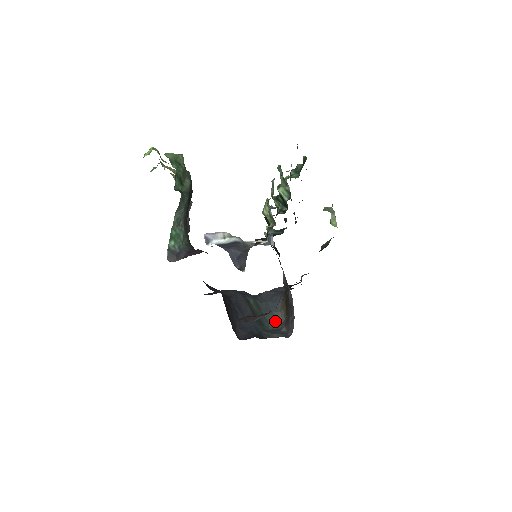
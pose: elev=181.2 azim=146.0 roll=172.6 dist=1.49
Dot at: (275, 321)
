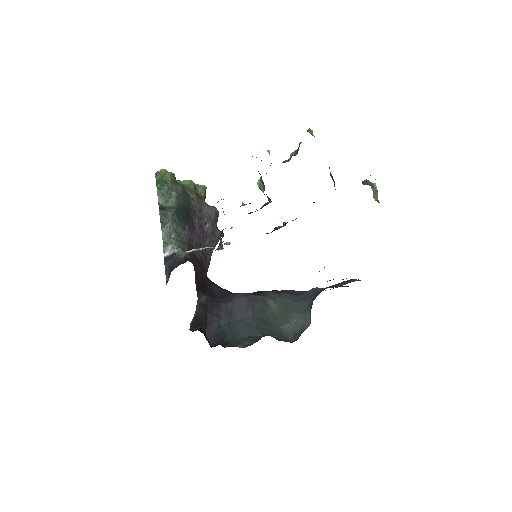
Dot at: (302, 323)
